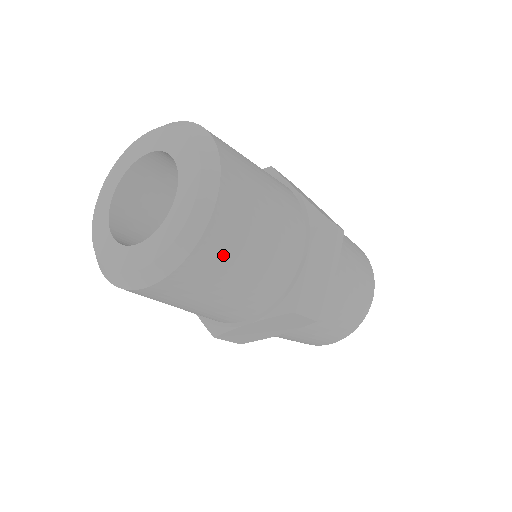
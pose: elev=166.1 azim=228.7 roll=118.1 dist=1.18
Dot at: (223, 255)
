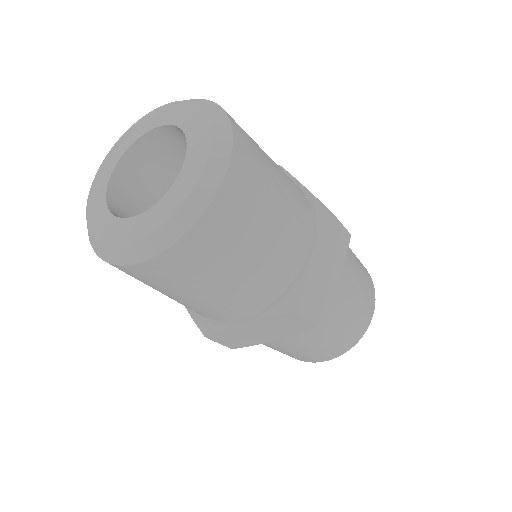
Dot at: (227, 235)
